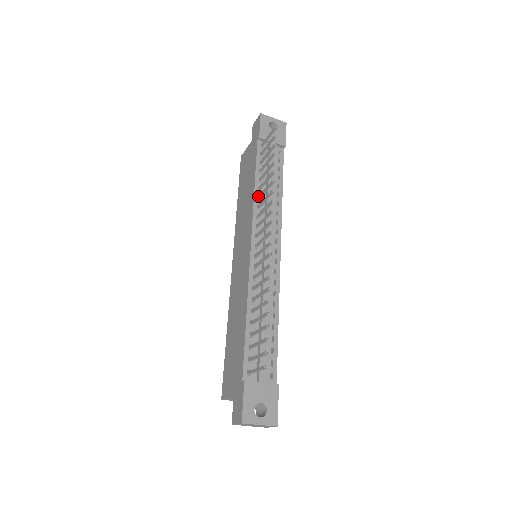
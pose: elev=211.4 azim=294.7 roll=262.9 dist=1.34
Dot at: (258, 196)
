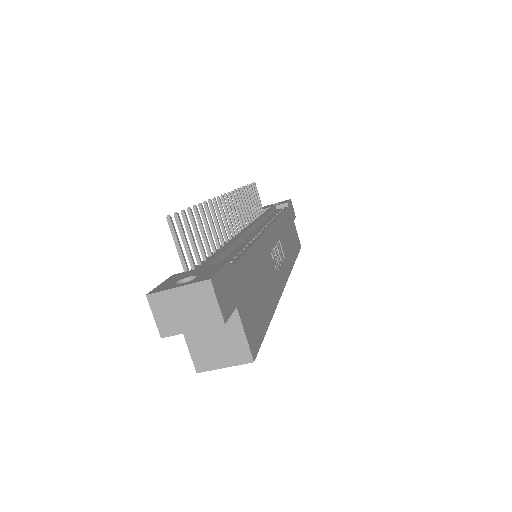
Dot at: (249, 222)
